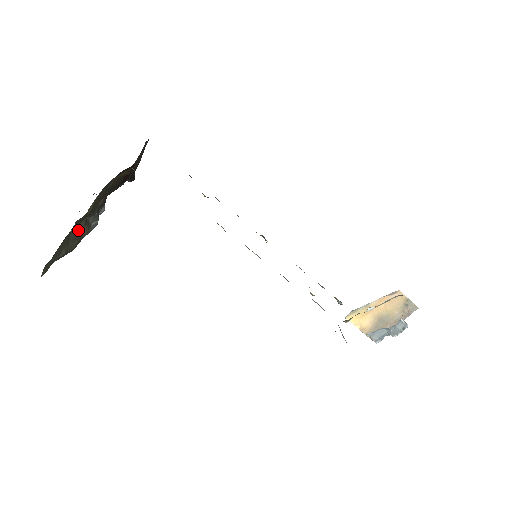
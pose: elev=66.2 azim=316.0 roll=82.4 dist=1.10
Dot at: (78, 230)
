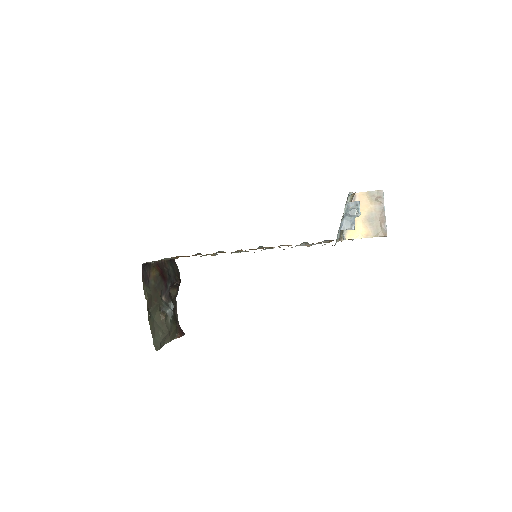
Dot at: (158, 317)
